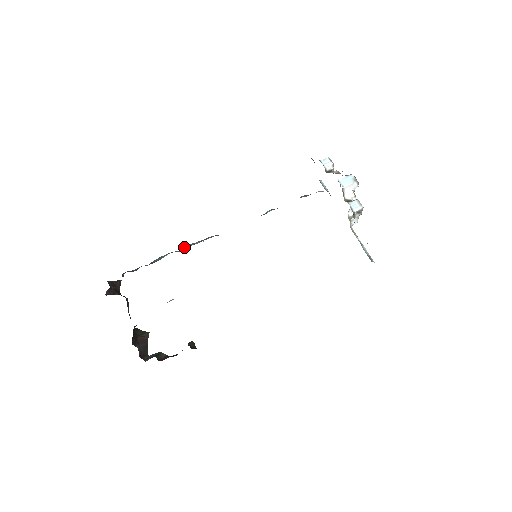
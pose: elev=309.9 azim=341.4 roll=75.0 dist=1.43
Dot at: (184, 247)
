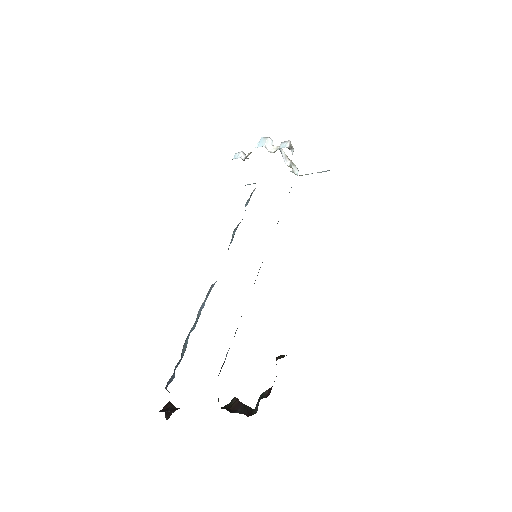
Dot at: occluded
